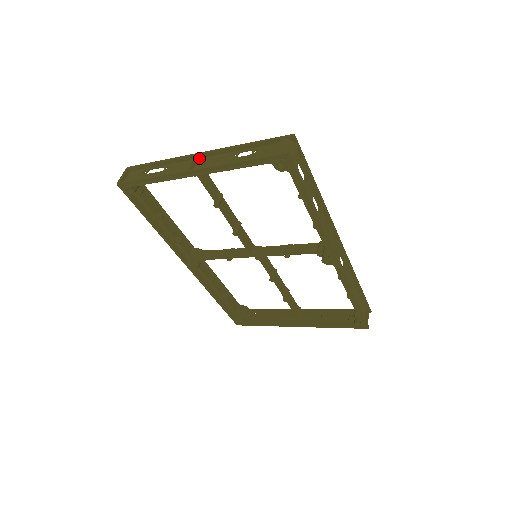
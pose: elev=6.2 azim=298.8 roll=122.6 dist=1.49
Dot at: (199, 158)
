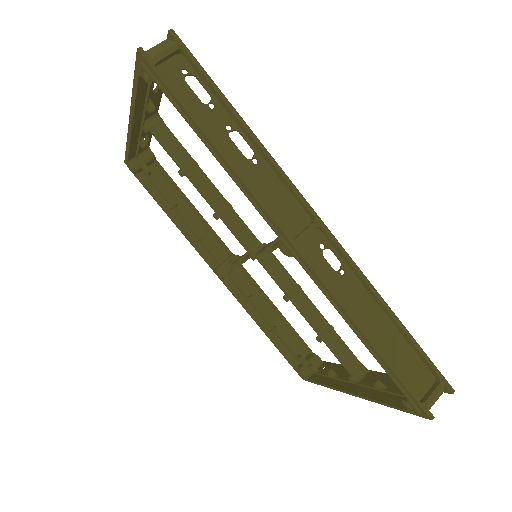
Dot at: (155, 112)
